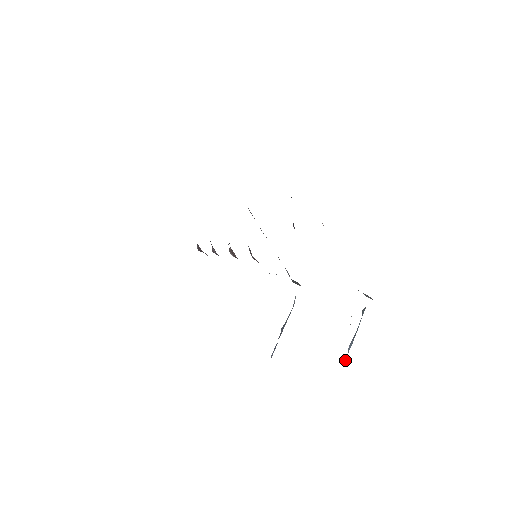
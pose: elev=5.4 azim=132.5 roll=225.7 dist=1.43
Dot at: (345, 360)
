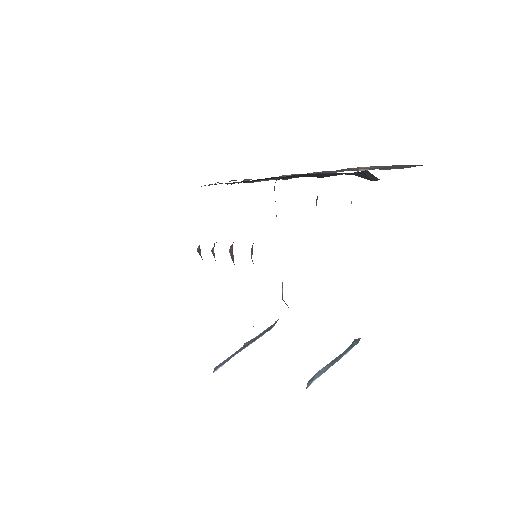
Dot at: (307, 383)
